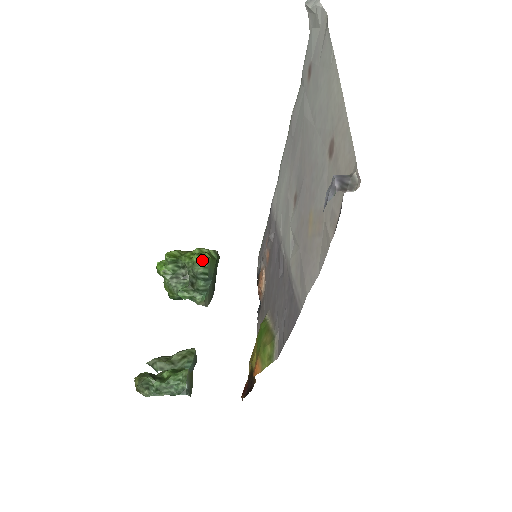
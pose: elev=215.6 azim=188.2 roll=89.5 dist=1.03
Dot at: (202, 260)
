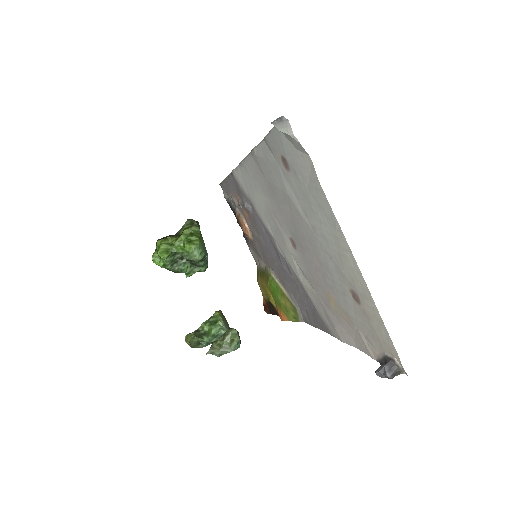
Dot at: (196, 249)
